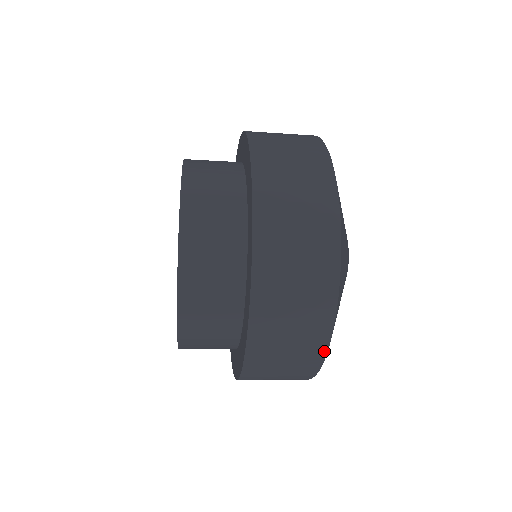
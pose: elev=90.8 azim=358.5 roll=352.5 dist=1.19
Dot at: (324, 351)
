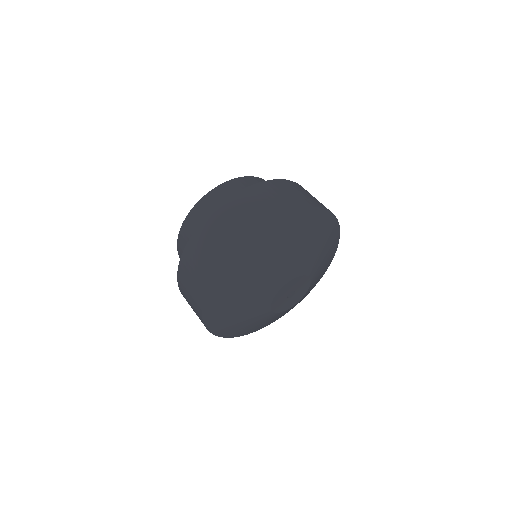
Dot at: (201, 306)
